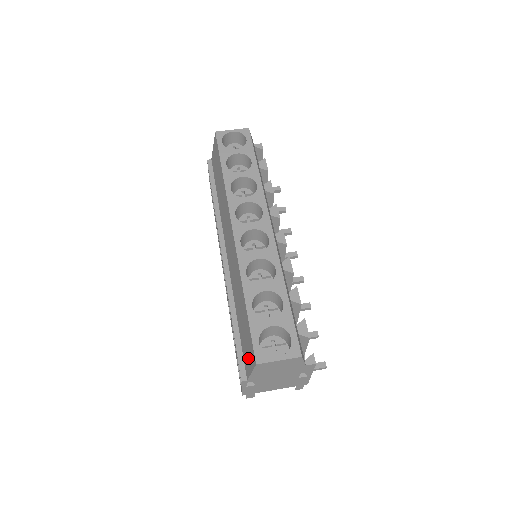
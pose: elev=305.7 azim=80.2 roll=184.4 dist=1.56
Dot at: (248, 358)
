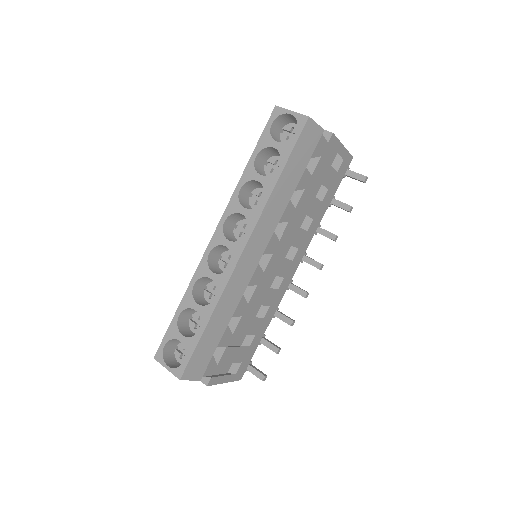
Dot at: occluded
